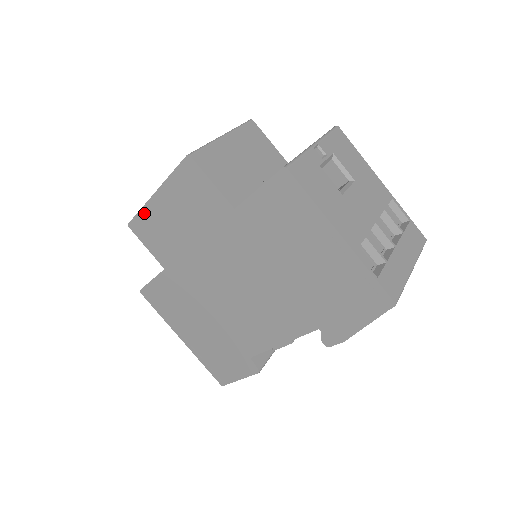
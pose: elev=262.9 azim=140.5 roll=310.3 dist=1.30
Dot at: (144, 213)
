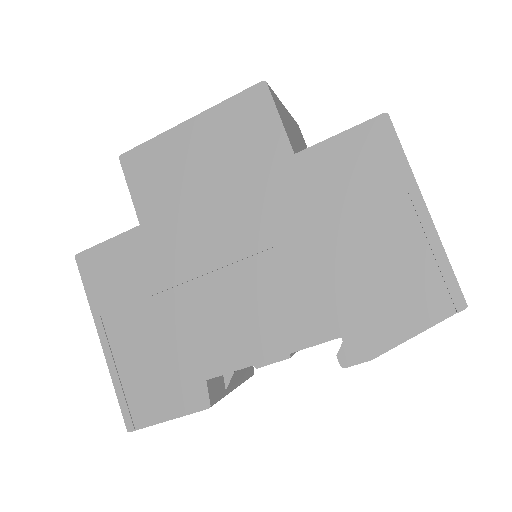
Dot at: (156, 143)
